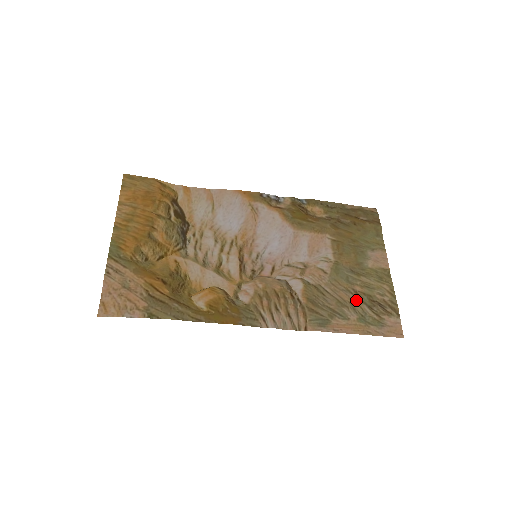
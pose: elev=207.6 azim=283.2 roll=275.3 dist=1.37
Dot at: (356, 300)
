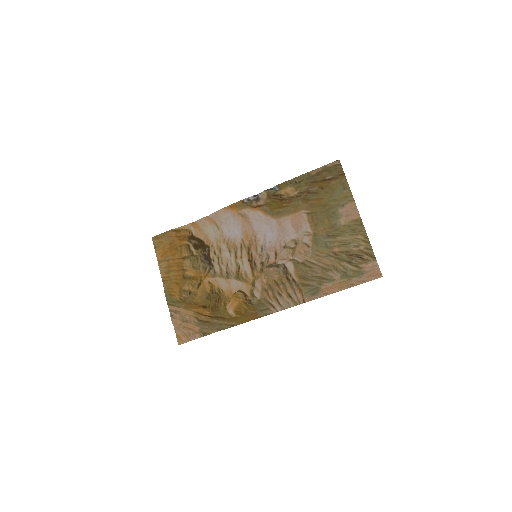
Dot at: (337, 261)
